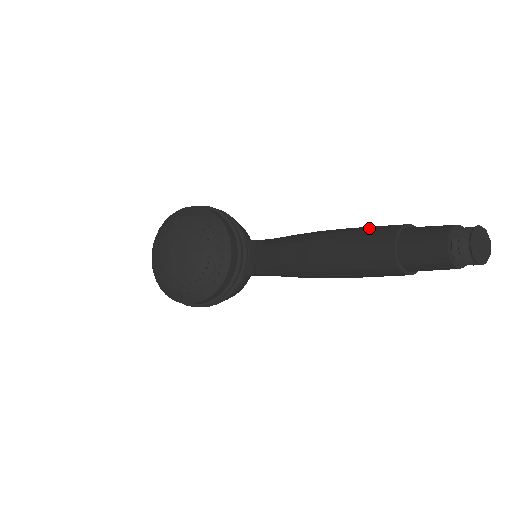
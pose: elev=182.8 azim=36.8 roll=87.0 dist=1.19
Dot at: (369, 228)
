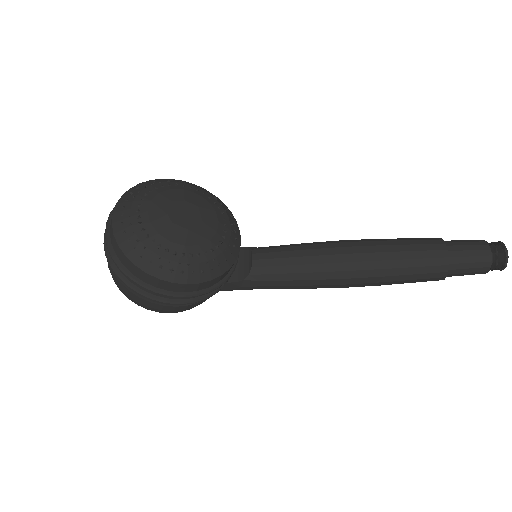
Dot at: (405, 238)
